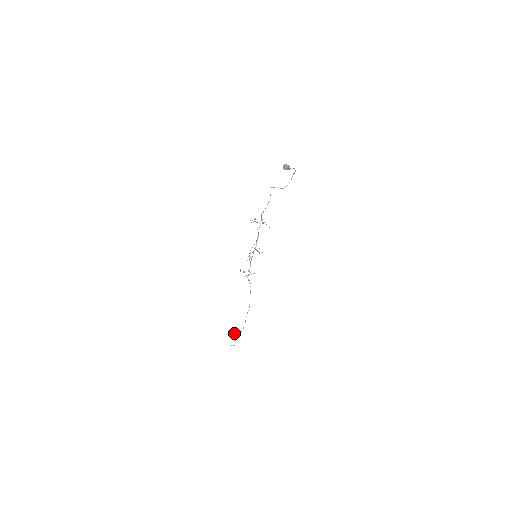
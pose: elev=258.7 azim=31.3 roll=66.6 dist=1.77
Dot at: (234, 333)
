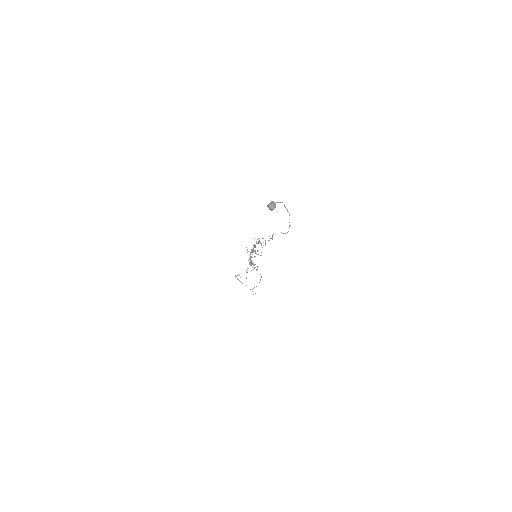
Dot at: occluded
